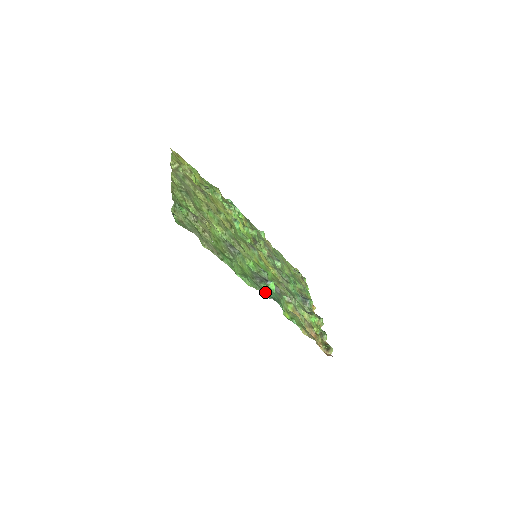
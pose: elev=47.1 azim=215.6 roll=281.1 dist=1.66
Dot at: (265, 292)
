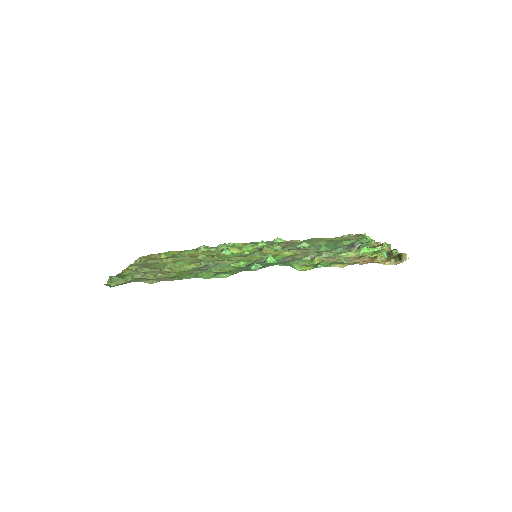
Dot at: occluded
